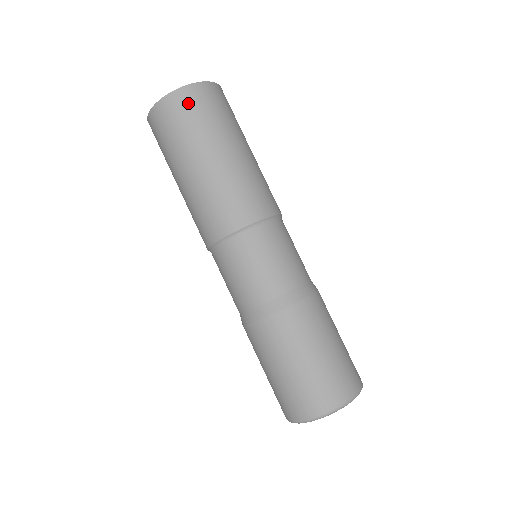
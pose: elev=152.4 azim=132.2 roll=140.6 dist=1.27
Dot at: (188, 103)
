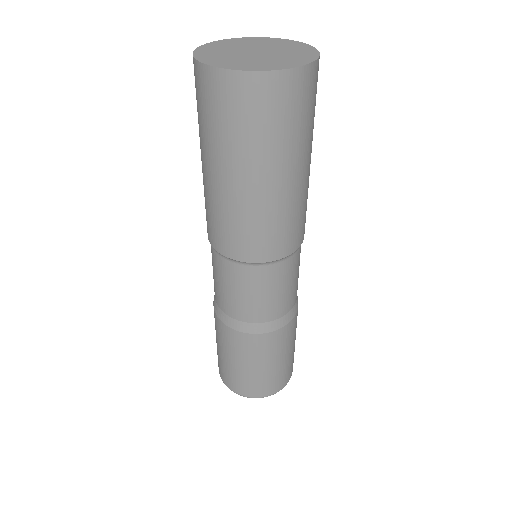
Dot at: (227, 97)
